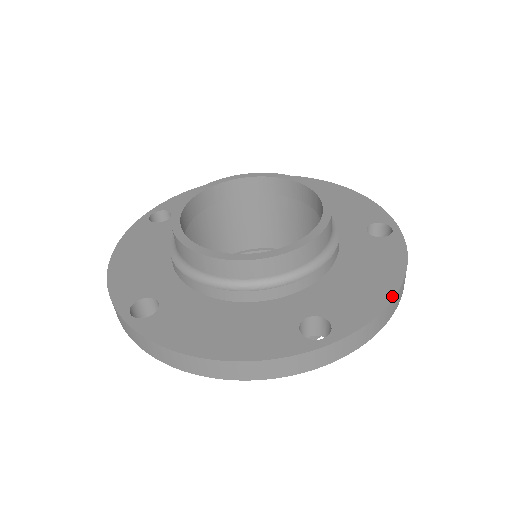
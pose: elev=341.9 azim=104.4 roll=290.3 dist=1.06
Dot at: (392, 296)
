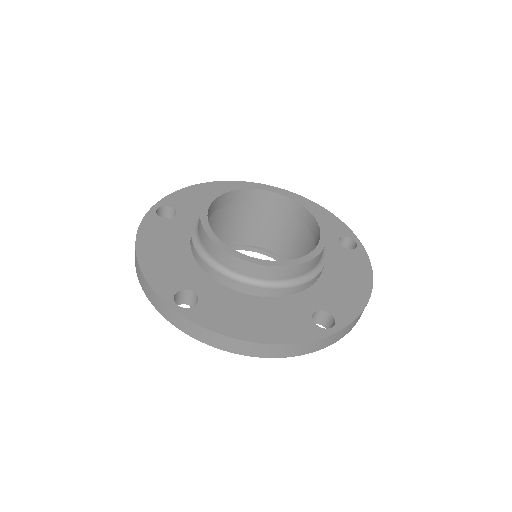
Dot at: (241, 338)
